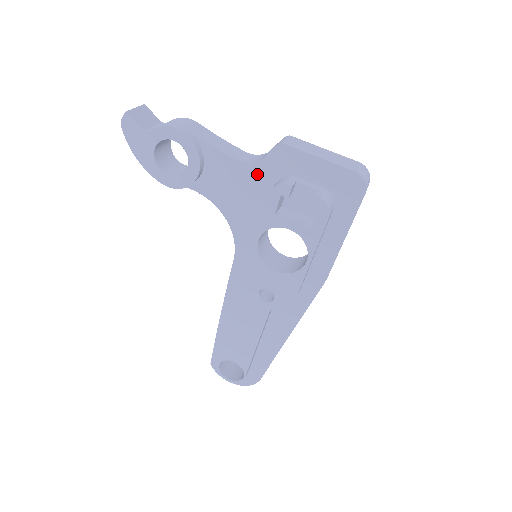
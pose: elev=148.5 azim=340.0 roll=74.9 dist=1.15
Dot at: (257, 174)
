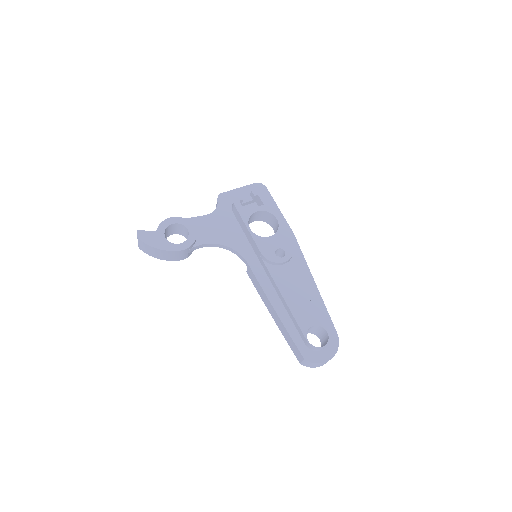
Dot at: (221, 213)
